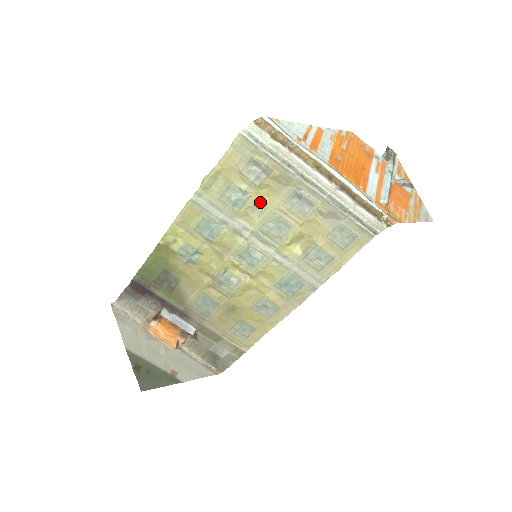
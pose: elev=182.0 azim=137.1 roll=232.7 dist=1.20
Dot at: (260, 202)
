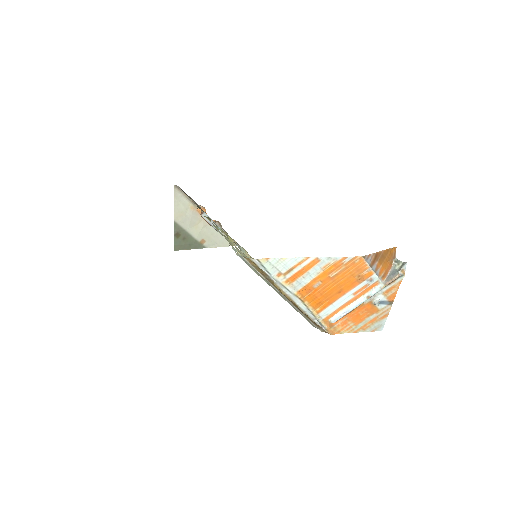
Dot at: occluded
